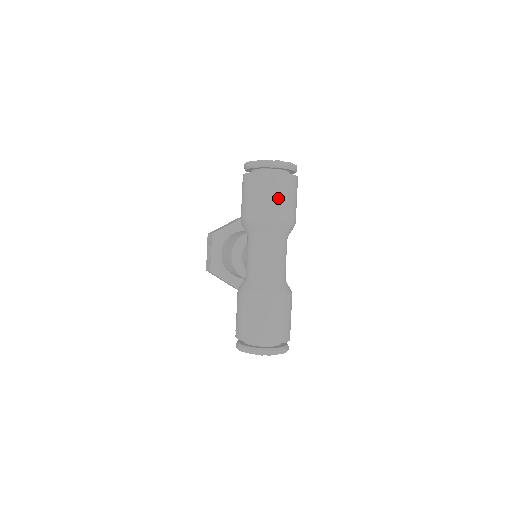
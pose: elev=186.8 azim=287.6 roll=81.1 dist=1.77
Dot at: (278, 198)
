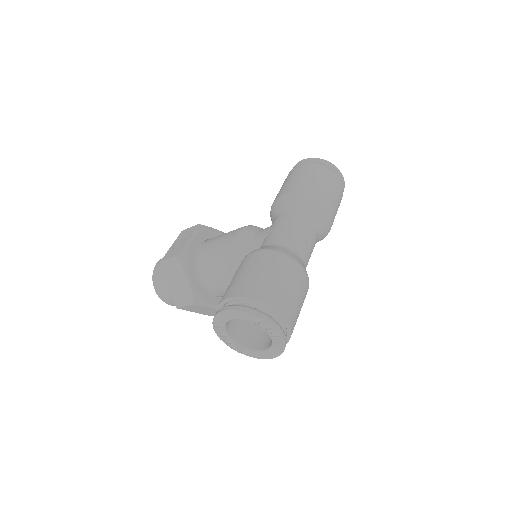
Dot at: (333, 194)
